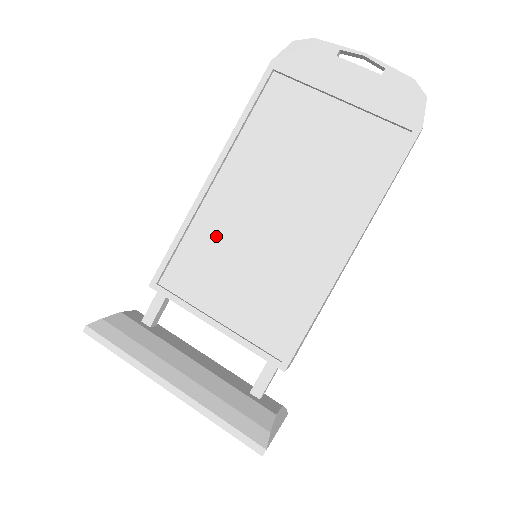
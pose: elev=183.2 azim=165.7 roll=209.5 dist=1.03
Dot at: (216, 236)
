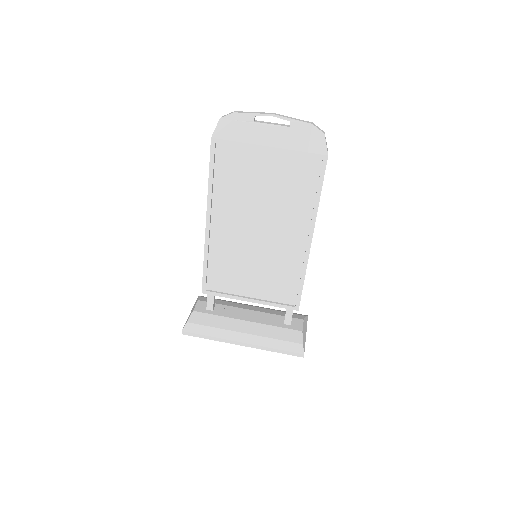
Dot at: (227, 254)
